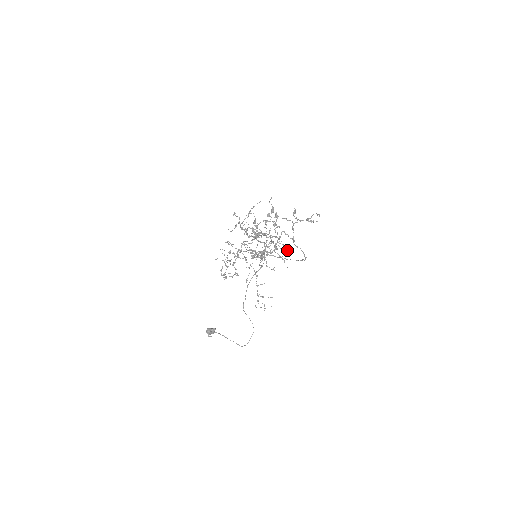
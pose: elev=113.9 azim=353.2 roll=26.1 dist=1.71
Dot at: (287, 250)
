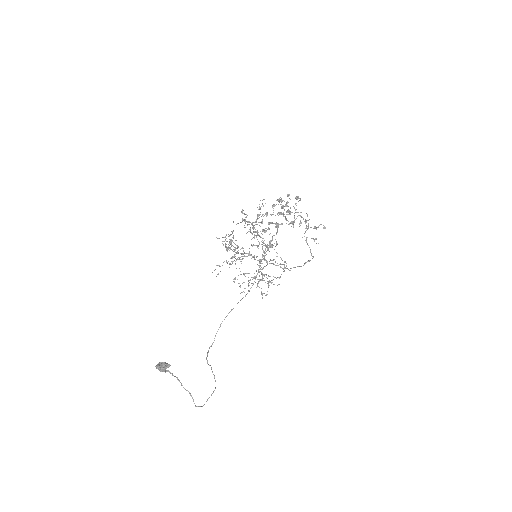
Dot at: (283, 269)
